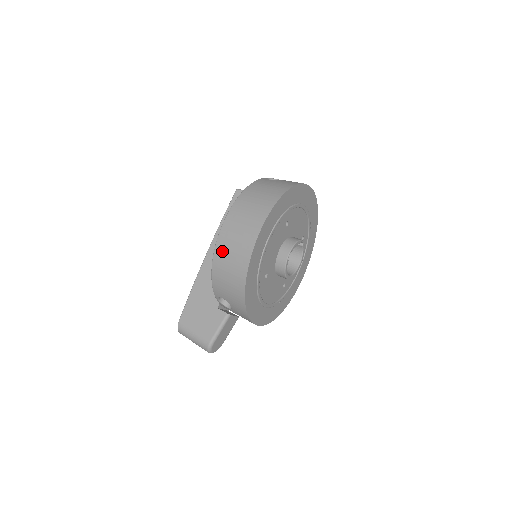
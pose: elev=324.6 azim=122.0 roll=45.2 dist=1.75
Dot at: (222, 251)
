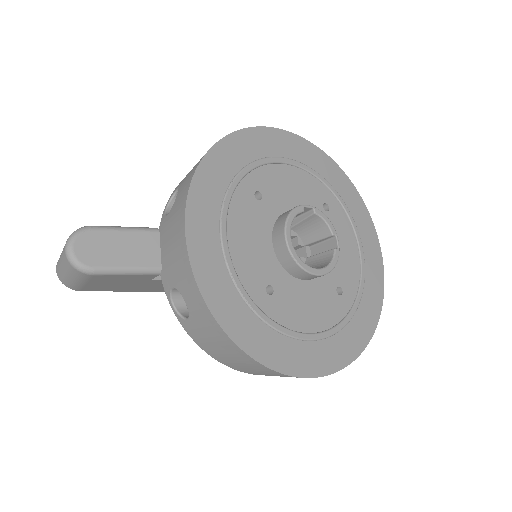
Dot at: occluded
